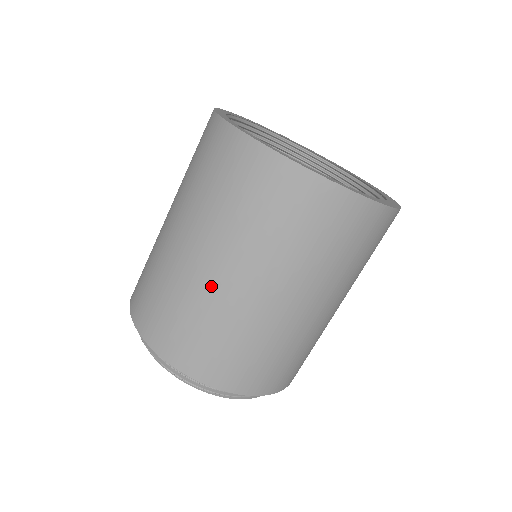
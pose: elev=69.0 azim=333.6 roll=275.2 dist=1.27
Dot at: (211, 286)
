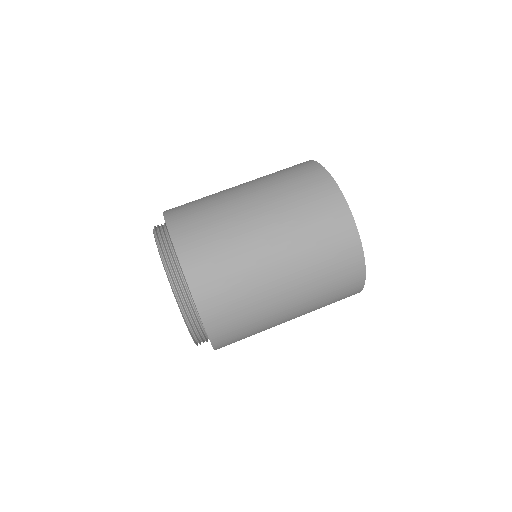
Dot at: (236, 203)
